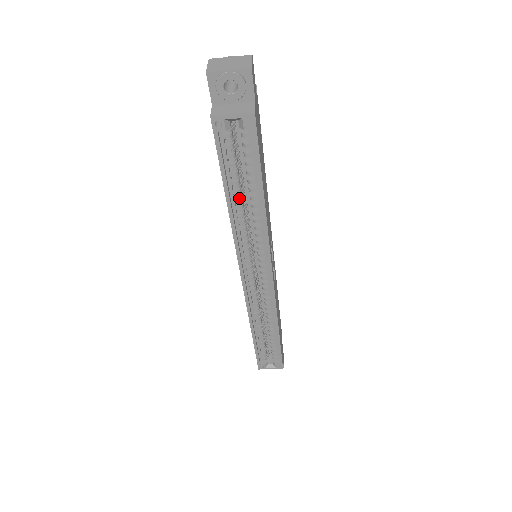
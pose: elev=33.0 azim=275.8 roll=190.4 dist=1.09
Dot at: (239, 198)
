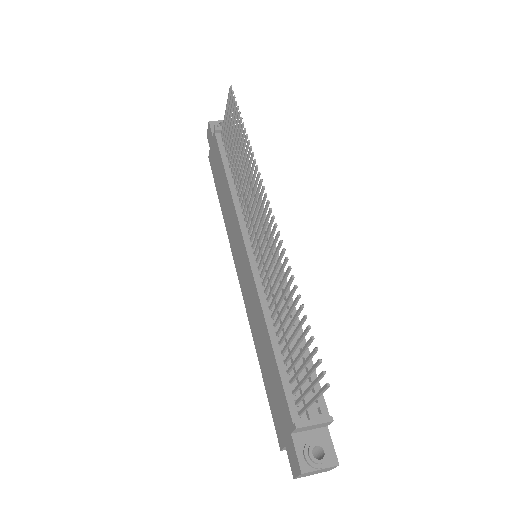
Dot at: occluded
